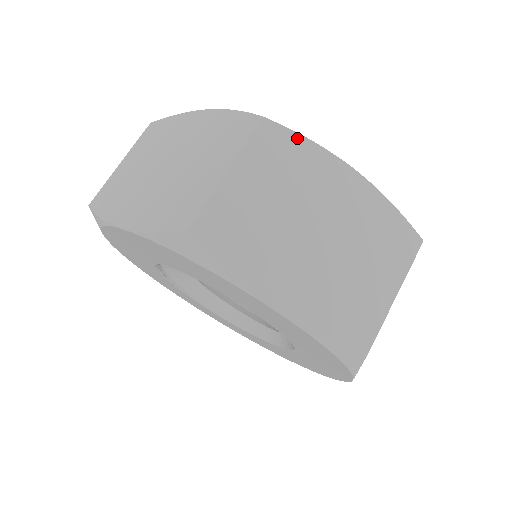
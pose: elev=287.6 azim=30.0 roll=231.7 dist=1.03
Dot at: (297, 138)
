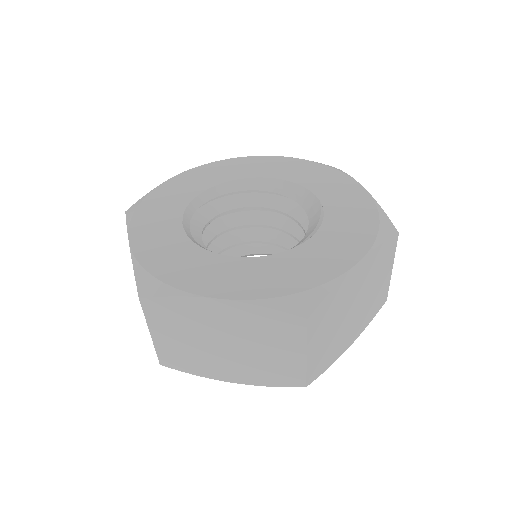
Dot at: (327, 298)
